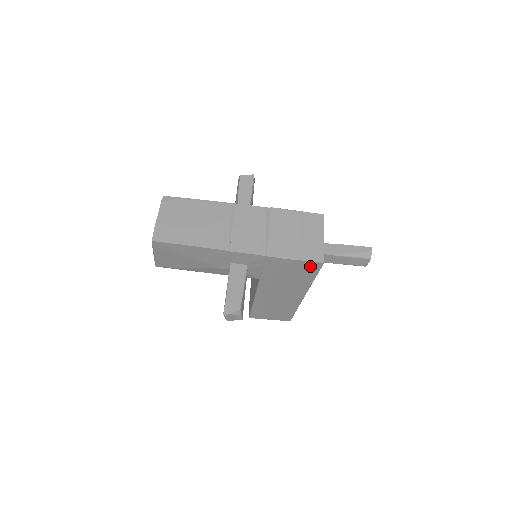
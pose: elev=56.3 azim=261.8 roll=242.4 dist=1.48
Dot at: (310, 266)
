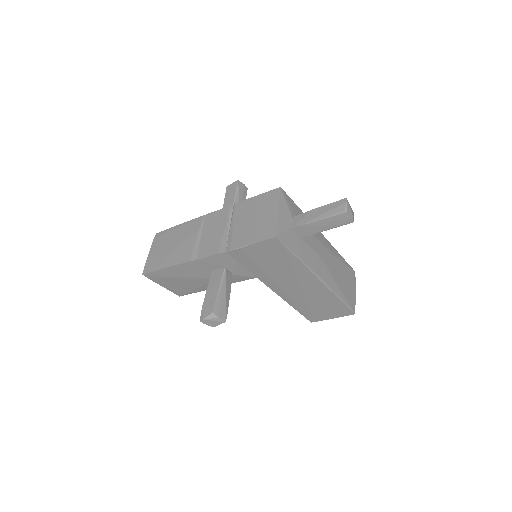
Dot at: (270, 246)
